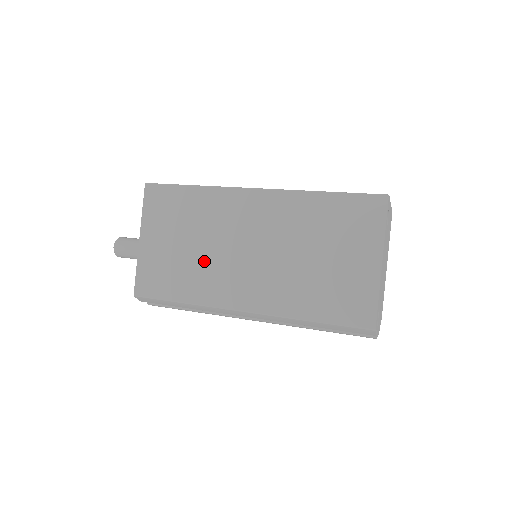
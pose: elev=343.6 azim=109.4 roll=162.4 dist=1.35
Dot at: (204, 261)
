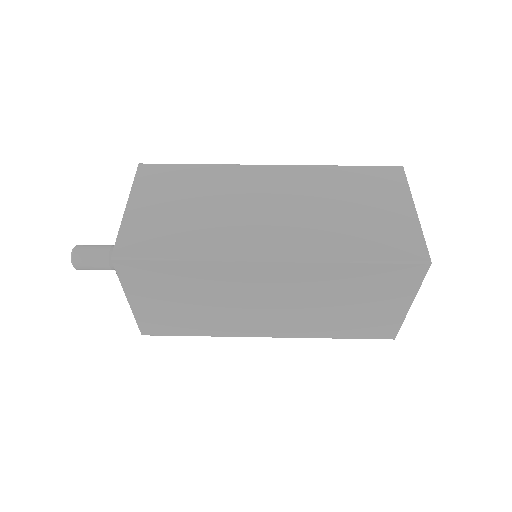
Dot at: (217, 313)
